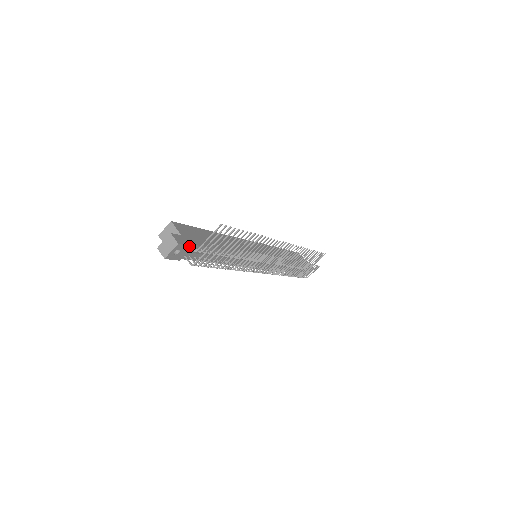
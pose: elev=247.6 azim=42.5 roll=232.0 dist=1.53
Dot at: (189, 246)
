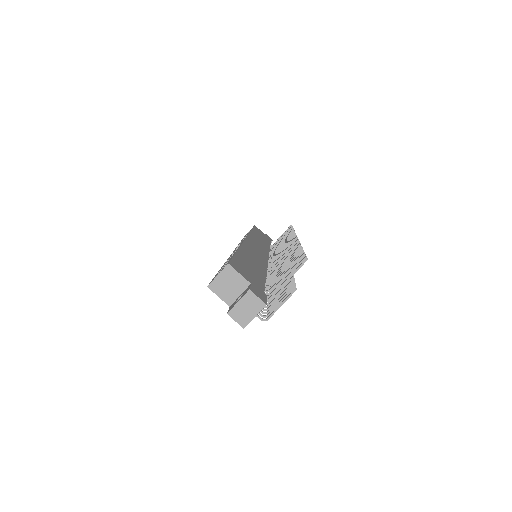
Dot at: (266, 298)
